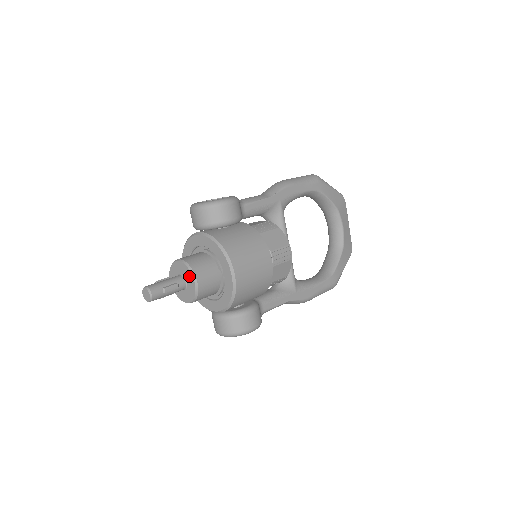
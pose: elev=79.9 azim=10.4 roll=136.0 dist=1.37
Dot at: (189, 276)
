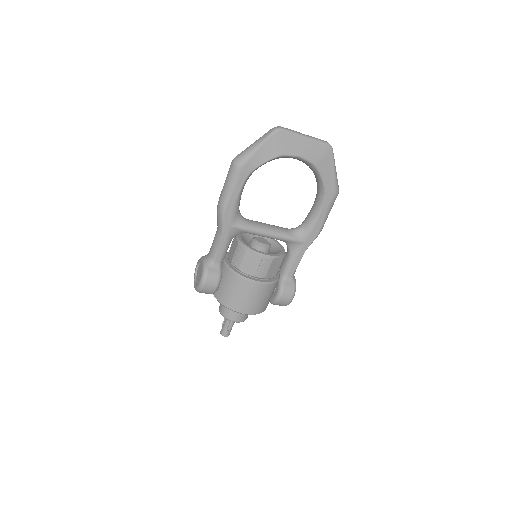
Dot at: occluded
